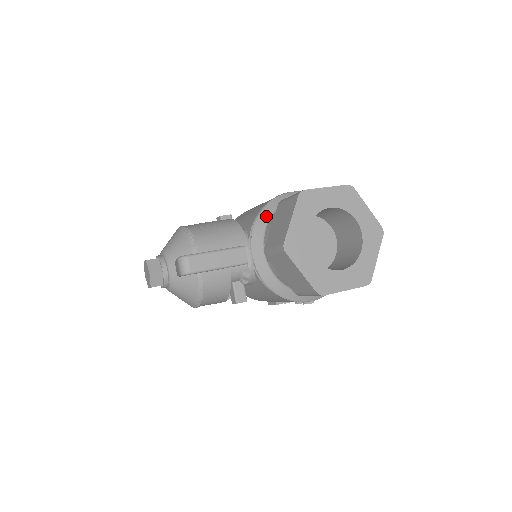
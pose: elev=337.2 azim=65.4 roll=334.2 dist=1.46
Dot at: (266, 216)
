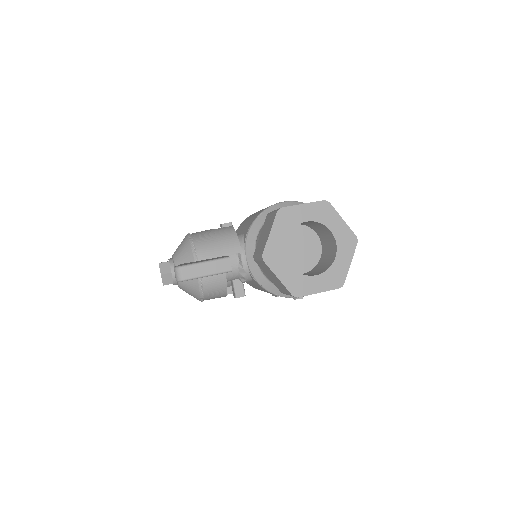
Dot at: (258, 225)
